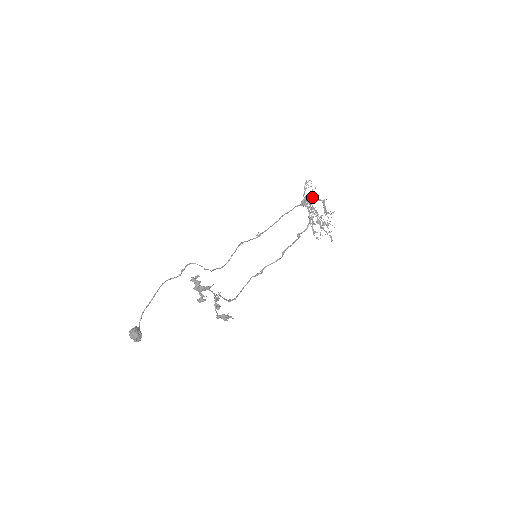
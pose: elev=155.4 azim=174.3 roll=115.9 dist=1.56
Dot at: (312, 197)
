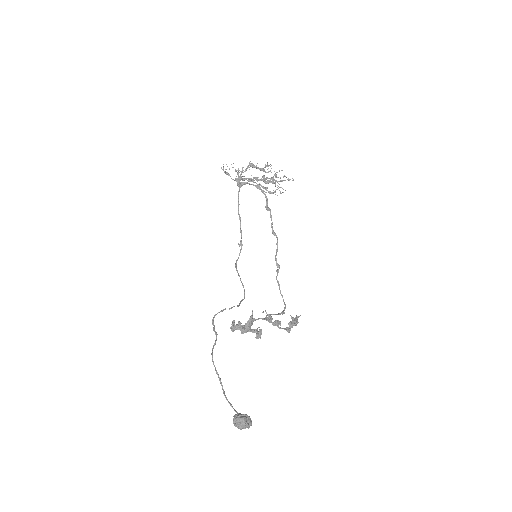
Dot at: occluded
